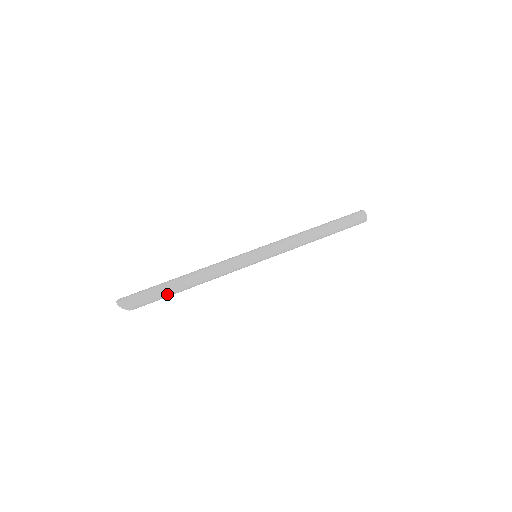
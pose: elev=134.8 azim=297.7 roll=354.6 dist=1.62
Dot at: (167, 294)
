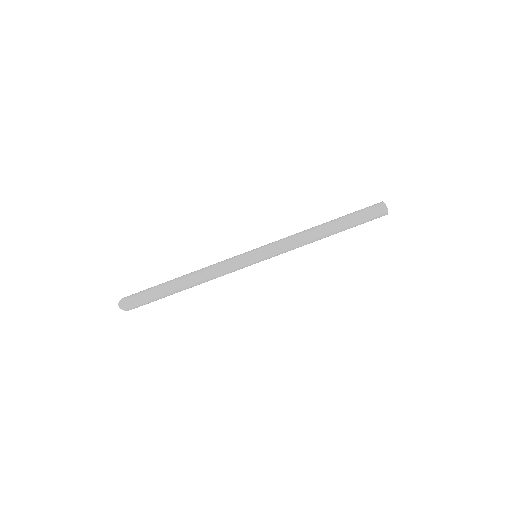
Dot at: (165, 296)
